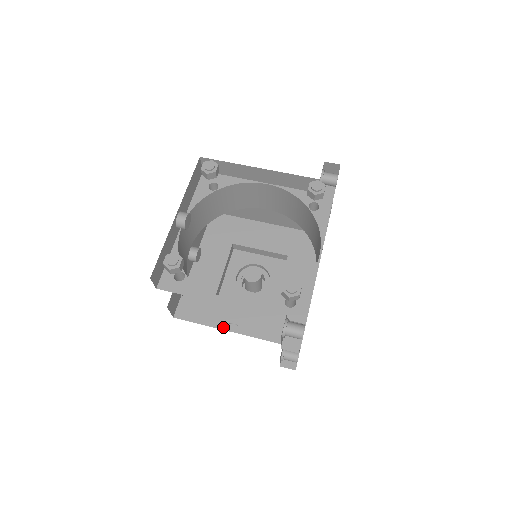
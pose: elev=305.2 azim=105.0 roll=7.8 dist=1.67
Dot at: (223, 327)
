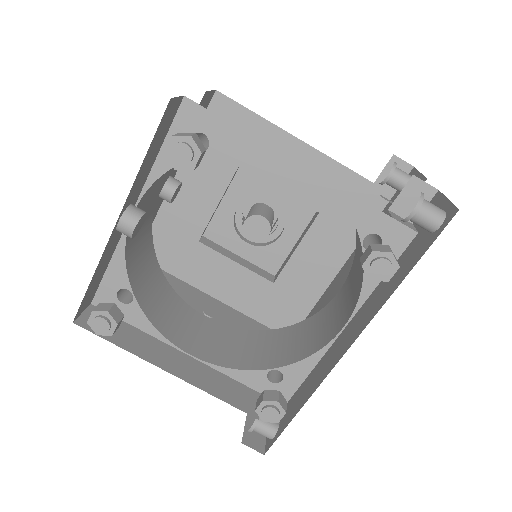
Dot at: (201, 287)
